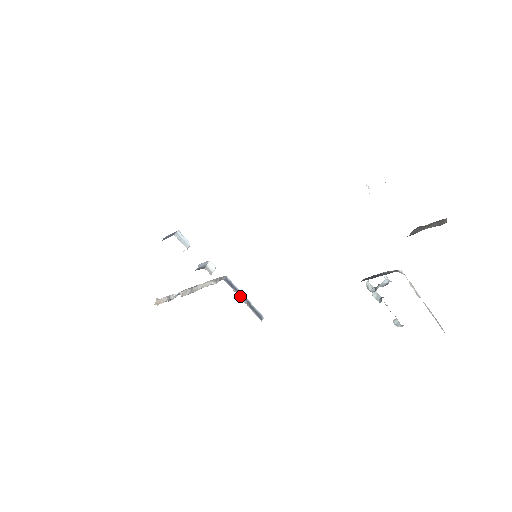
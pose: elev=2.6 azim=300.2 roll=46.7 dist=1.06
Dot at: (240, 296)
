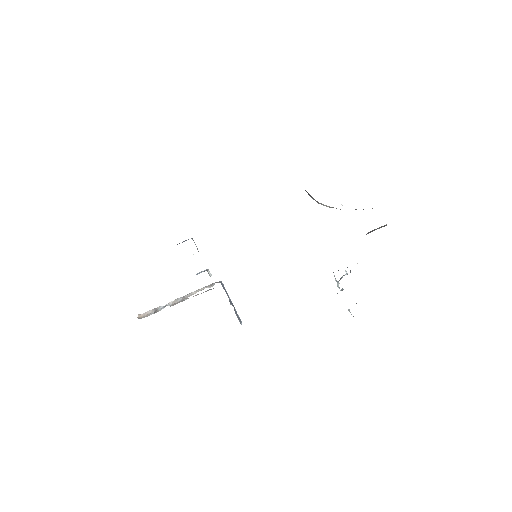
Dot at: (229, 299)
